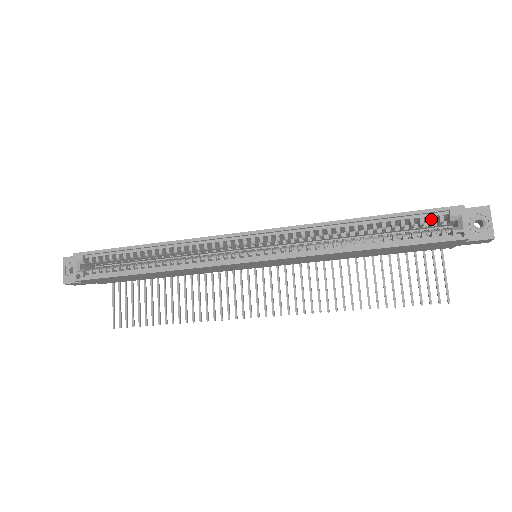
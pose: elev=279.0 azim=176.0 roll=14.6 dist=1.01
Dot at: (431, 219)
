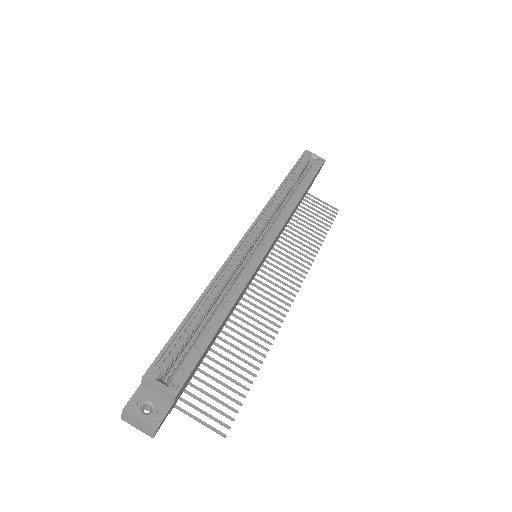
Dot at: (304, 163)
